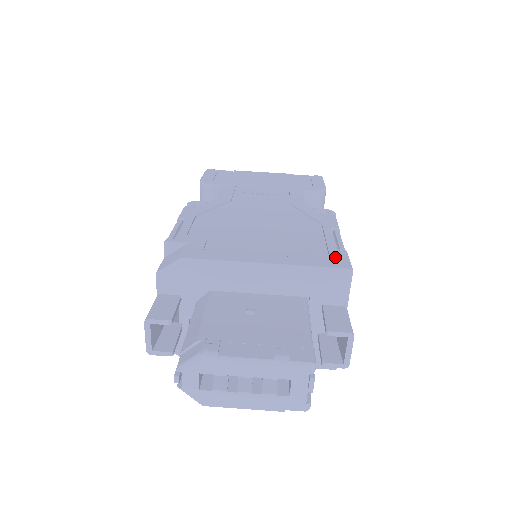
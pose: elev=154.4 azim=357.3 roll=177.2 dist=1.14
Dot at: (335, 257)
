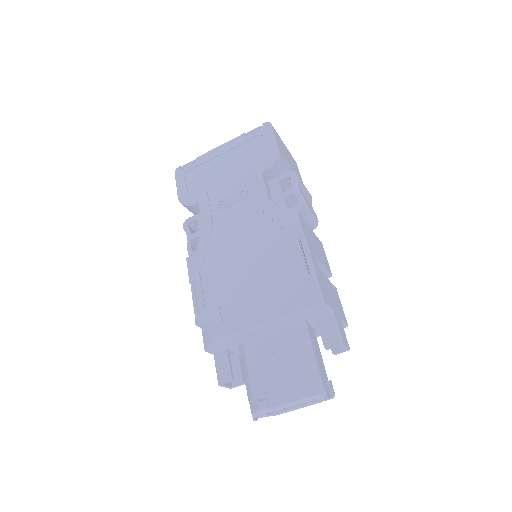
Dot at: (308, 290)
